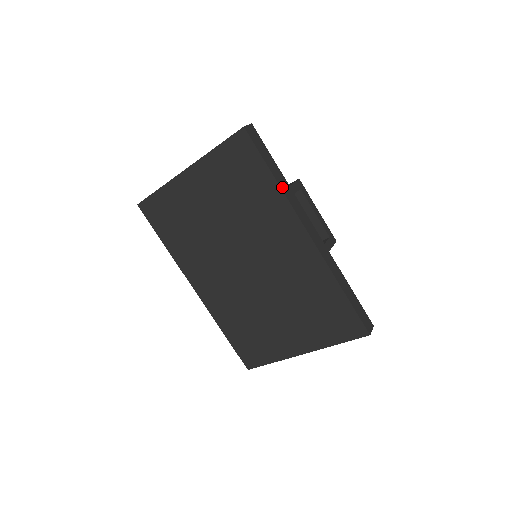
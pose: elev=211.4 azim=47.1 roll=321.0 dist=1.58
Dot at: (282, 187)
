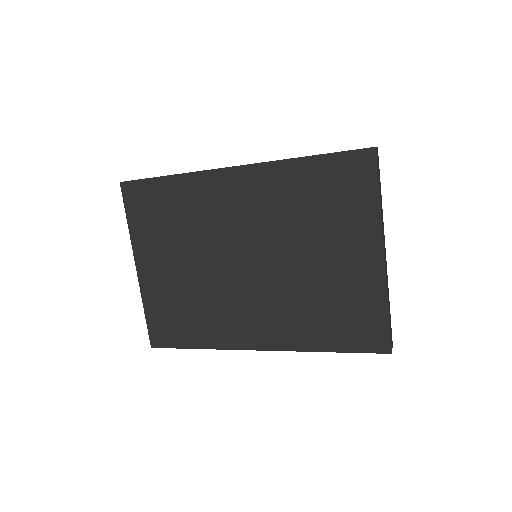
Dot at: (181, 174)
